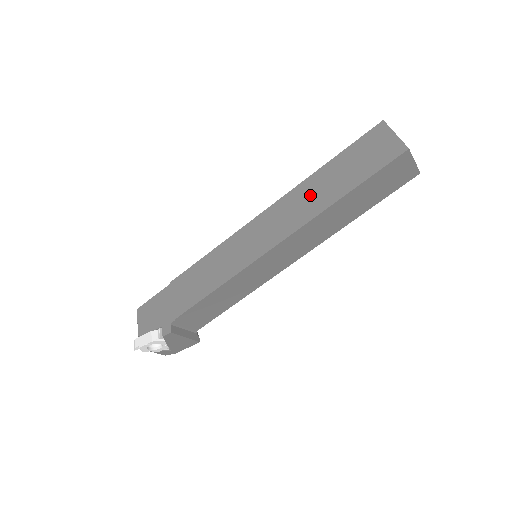
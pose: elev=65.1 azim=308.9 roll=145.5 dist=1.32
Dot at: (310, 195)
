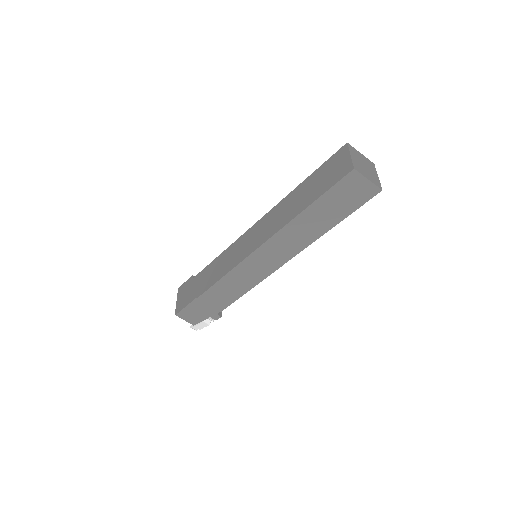
Dot at: (301, 231)
